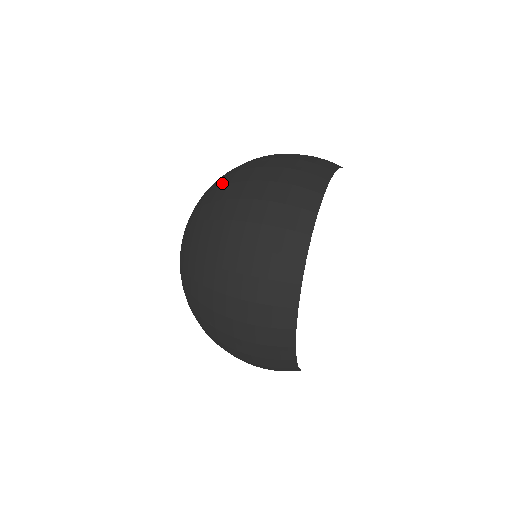
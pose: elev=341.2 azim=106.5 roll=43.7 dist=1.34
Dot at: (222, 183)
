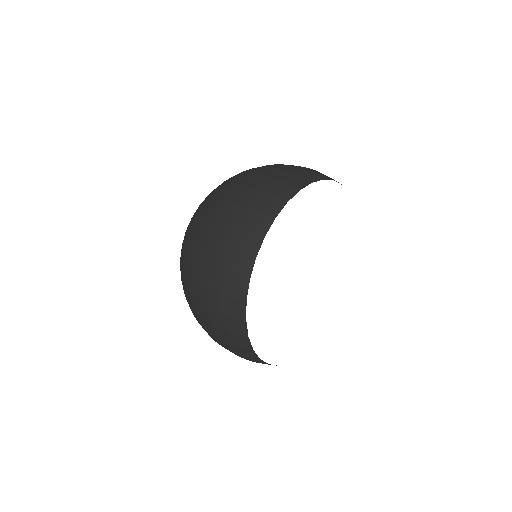
Dot at: occluded
